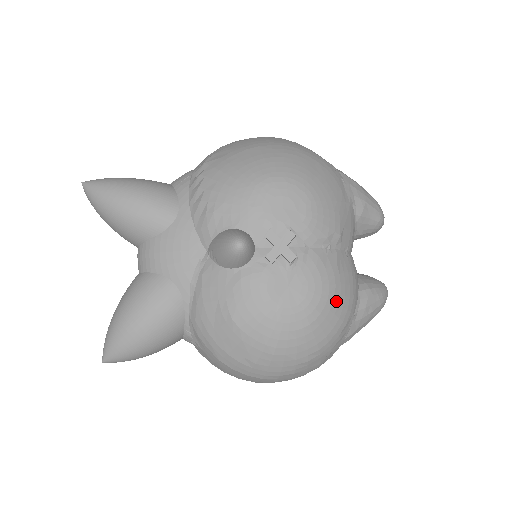
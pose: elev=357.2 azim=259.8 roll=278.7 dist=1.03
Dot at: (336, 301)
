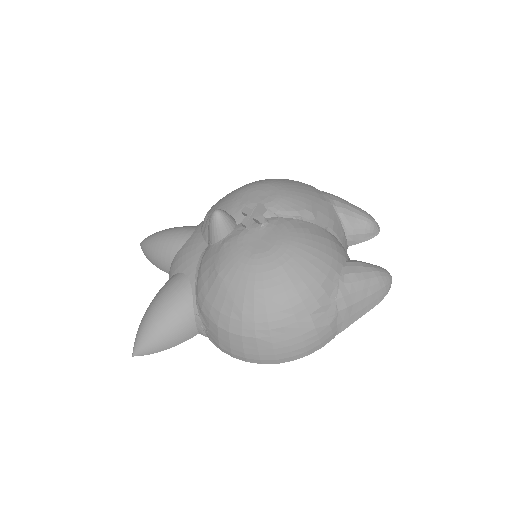
Dot at: (308, 251)
